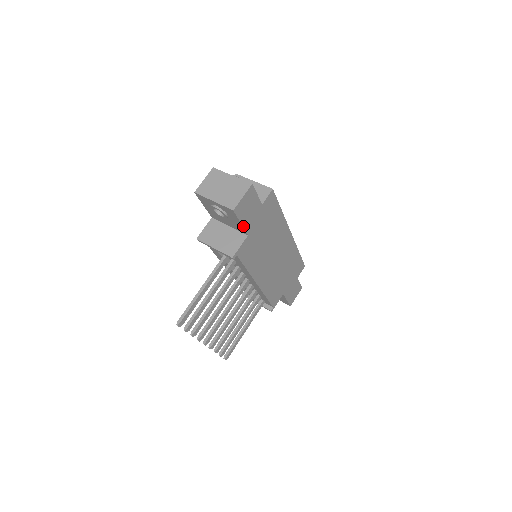
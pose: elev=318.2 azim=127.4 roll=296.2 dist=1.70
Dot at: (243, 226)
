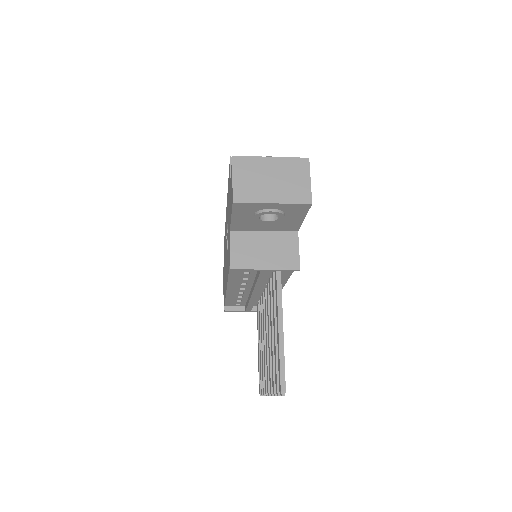
Dot at: (302, 221)
